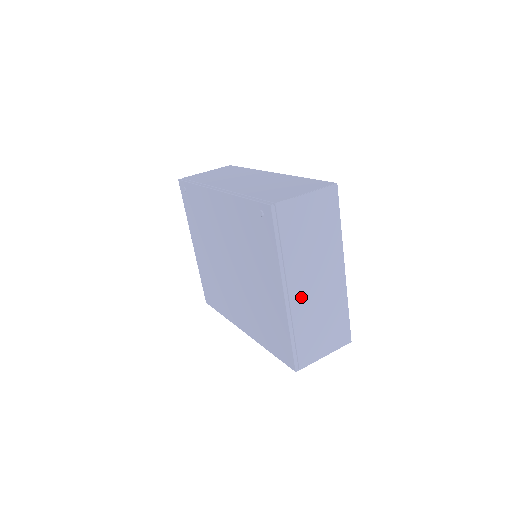
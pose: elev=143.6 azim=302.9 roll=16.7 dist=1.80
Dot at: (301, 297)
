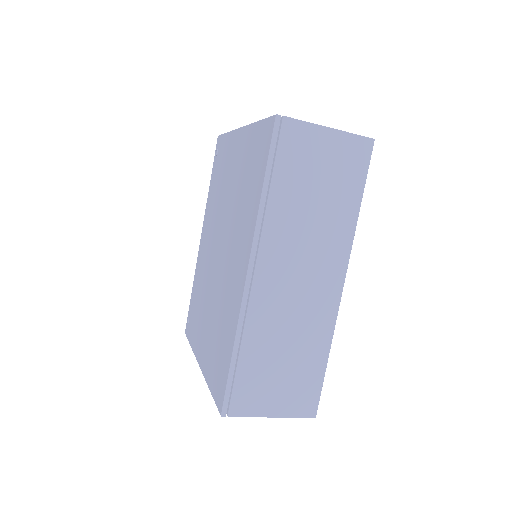
Dot at: occluded
